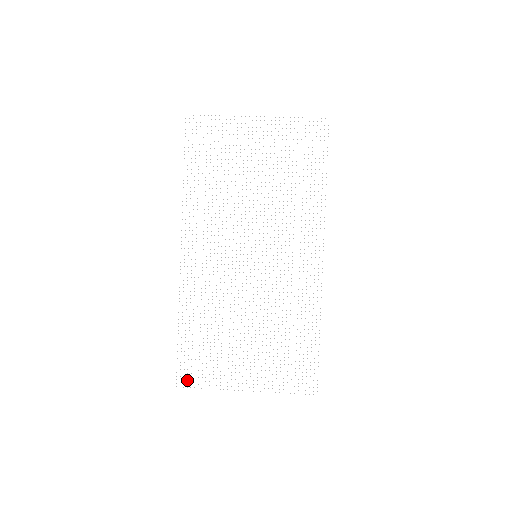
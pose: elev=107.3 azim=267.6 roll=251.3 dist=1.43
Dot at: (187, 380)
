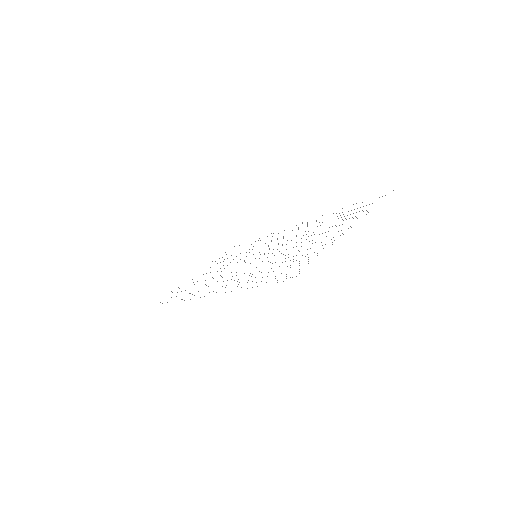
Dot at: occluded
